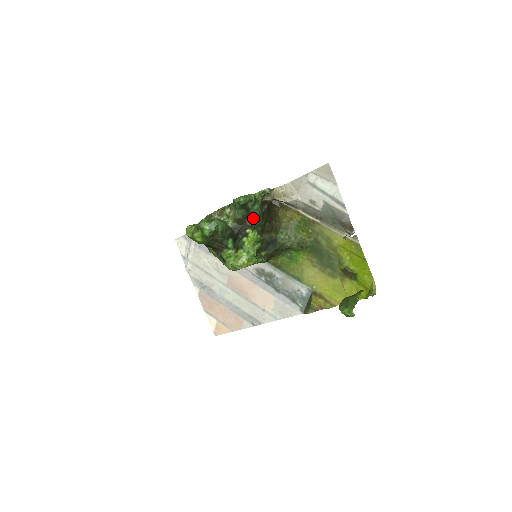
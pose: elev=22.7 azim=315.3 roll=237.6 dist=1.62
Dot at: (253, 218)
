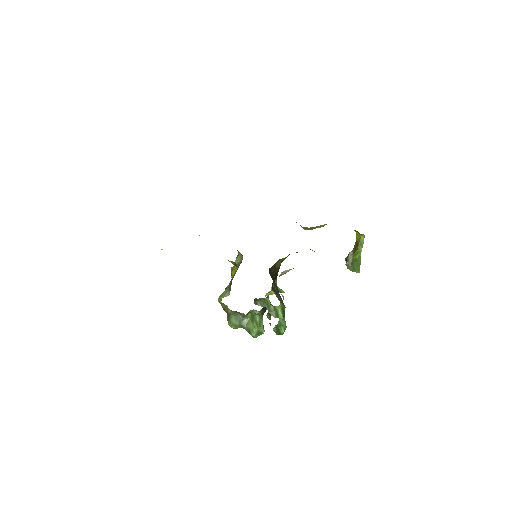
Dot at: occluded
